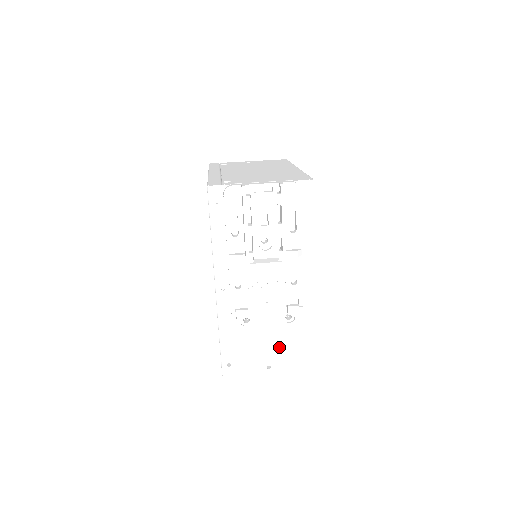
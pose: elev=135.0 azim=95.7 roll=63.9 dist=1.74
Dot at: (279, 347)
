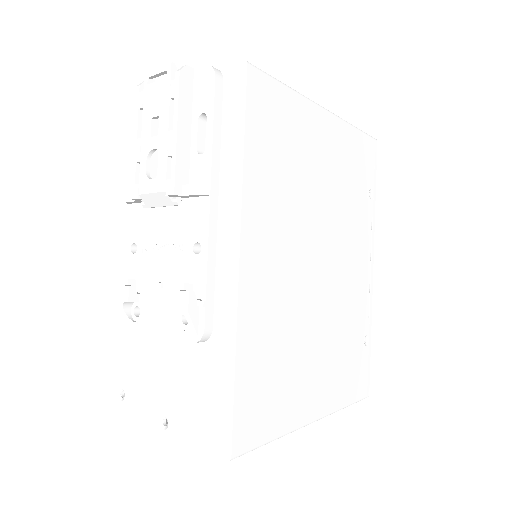
Dot at: (179, 384)
